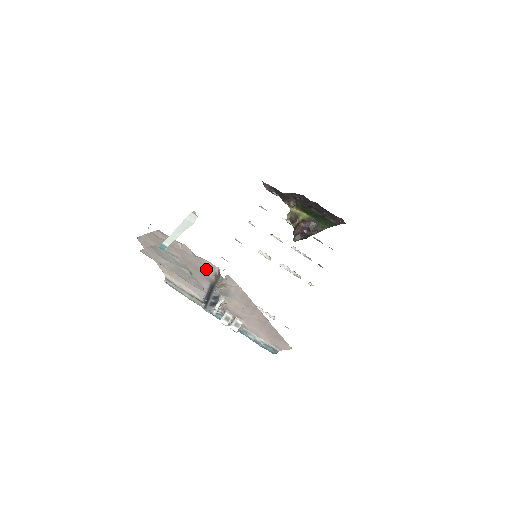
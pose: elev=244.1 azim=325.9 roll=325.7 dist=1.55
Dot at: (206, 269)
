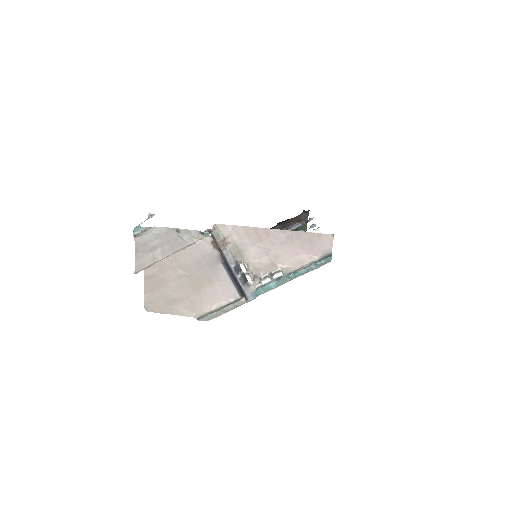
Dot at: (204, 251)
